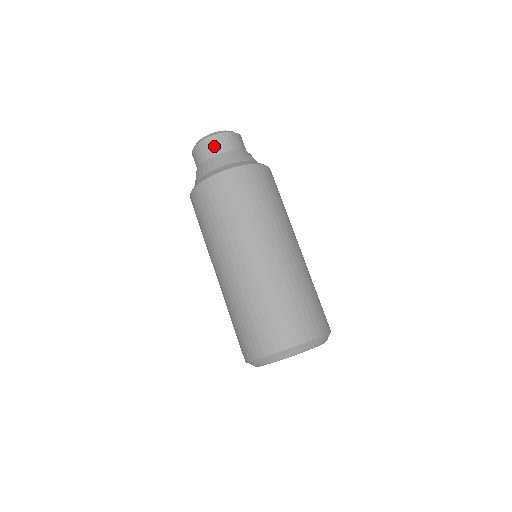
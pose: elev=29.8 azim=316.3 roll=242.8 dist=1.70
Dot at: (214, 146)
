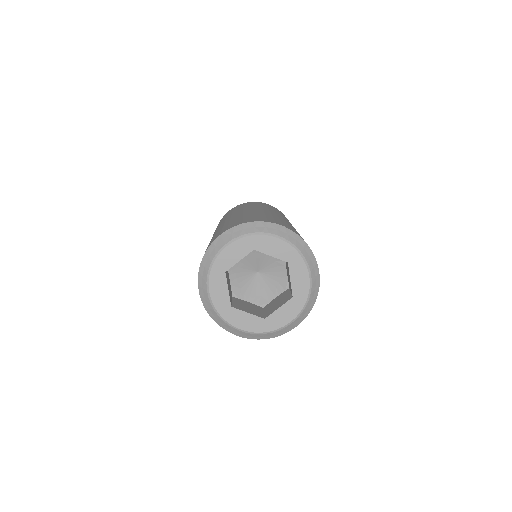
Dot at: occluded
